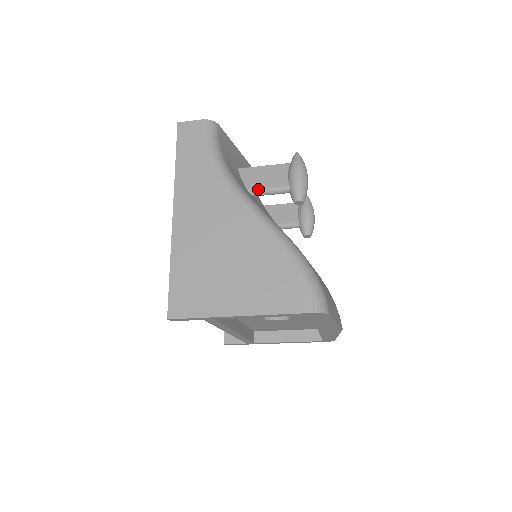
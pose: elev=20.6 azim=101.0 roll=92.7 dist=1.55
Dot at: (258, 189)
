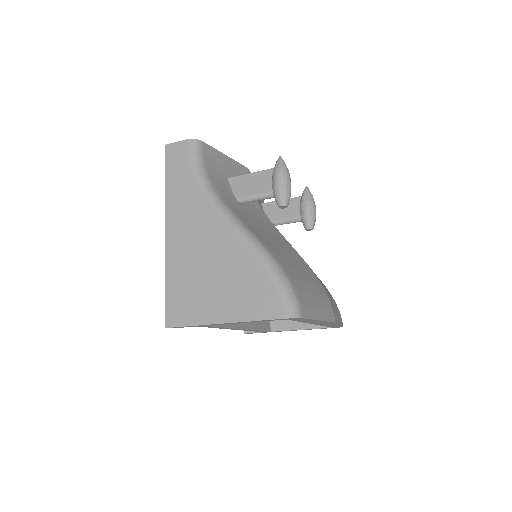
Dot at: (245, 197)
